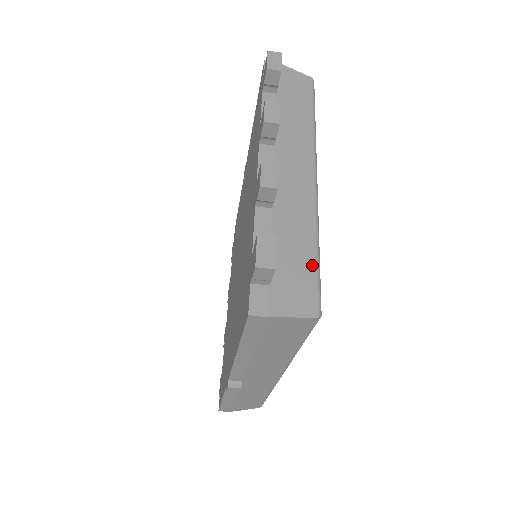
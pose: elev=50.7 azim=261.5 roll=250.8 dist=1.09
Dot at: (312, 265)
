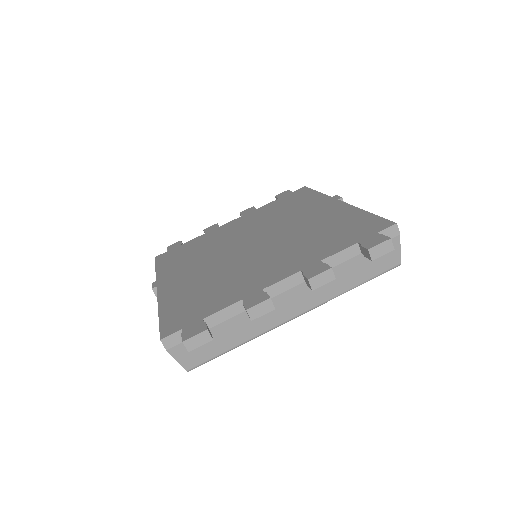
Dot at: (221, 351)
